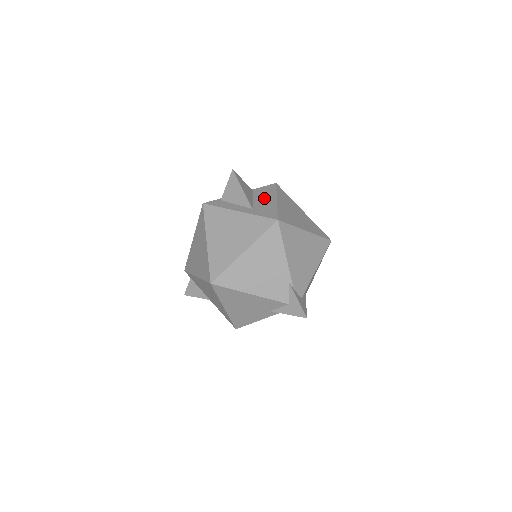
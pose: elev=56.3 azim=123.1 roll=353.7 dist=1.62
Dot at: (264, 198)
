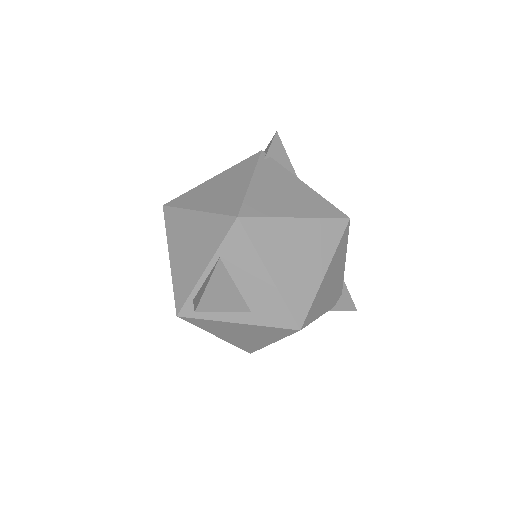
Dot at: (249, 277)
